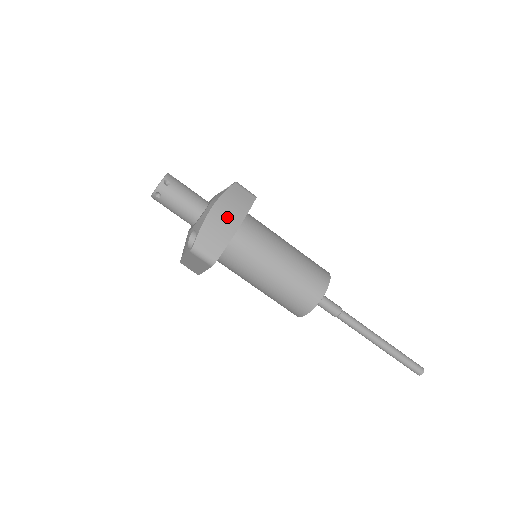
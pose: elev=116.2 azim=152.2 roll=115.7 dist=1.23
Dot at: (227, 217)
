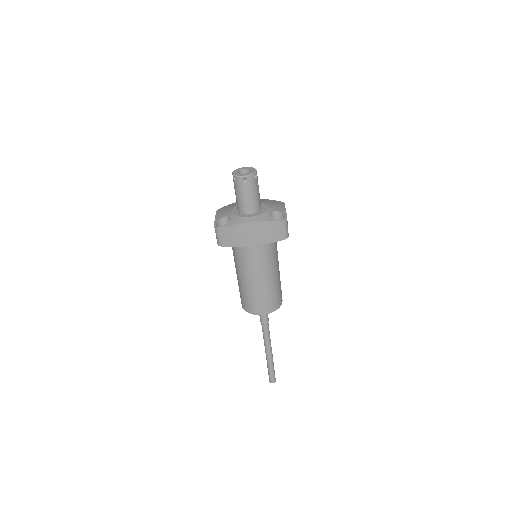
Dot at: (252, 235)
